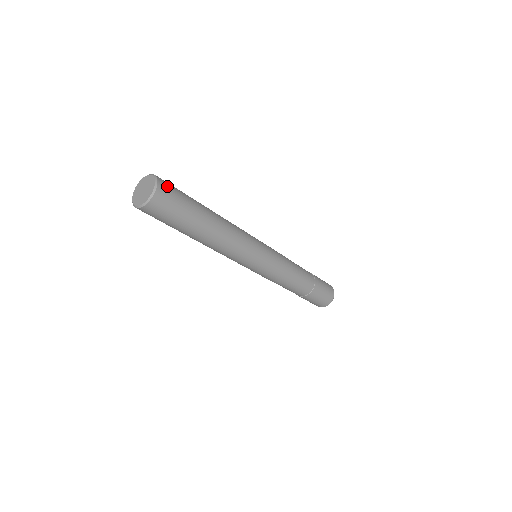
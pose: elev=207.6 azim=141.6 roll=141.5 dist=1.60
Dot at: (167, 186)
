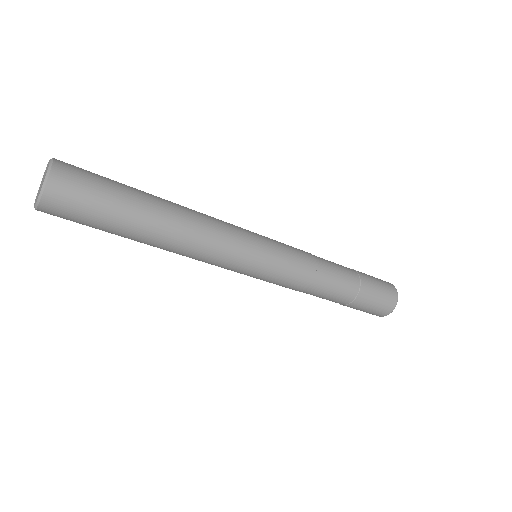
Dot at: (70, 177)
